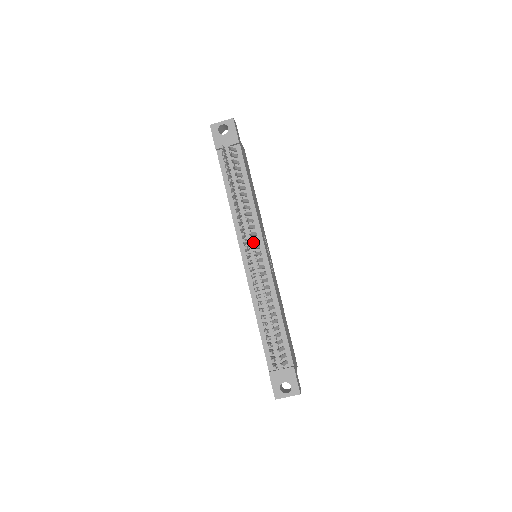
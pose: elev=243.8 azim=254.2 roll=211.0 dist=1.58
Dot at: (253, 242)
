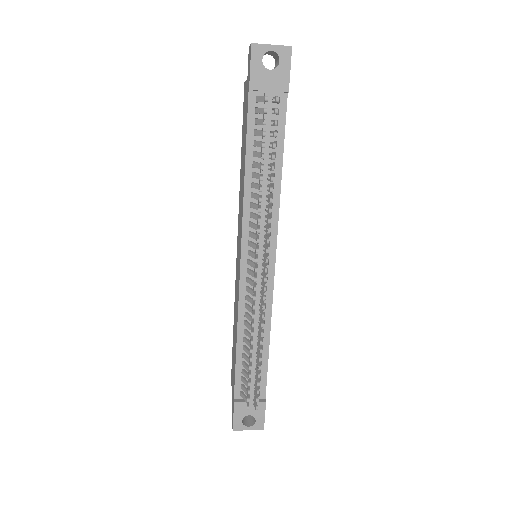
Dot at: (262, 245)
